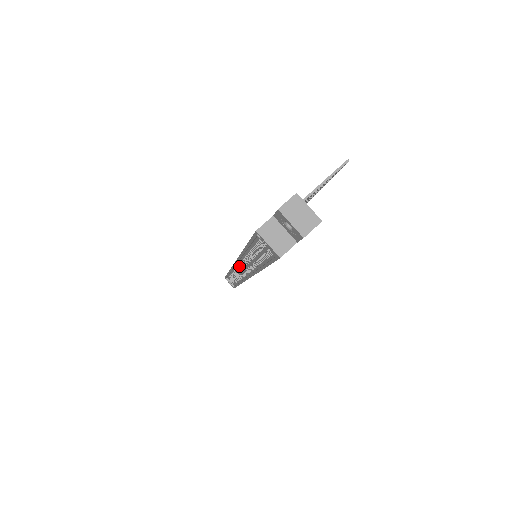
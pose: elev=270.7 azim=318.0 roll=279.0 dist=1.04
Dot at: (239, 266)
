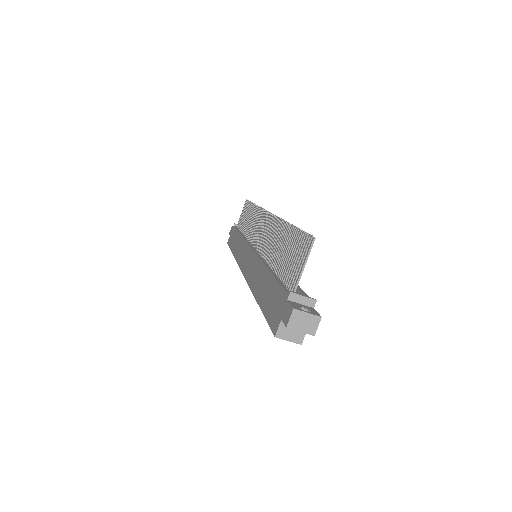
Dot at: occluded
